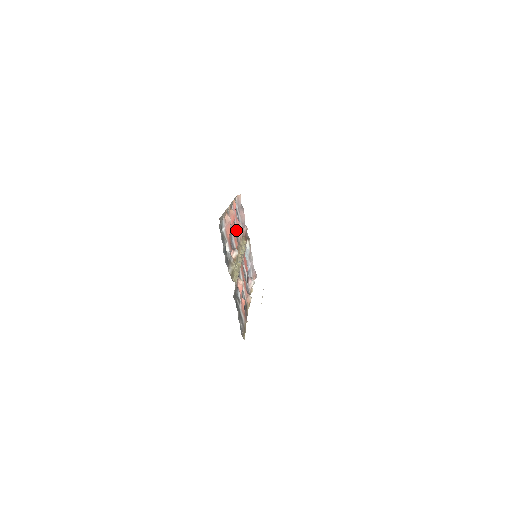
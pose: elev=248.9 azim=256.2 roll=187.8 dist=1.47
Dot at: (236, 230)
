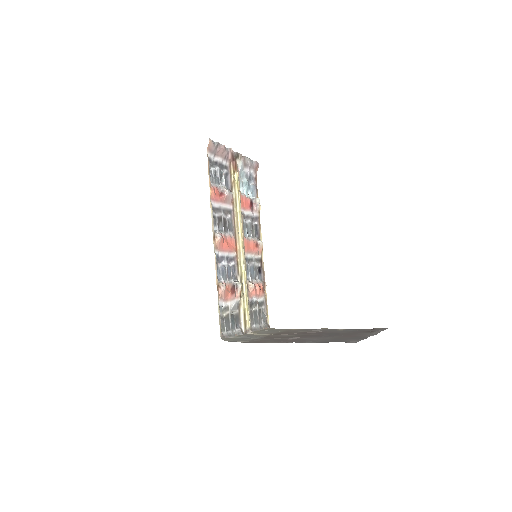
Dot at: (225, 209)
